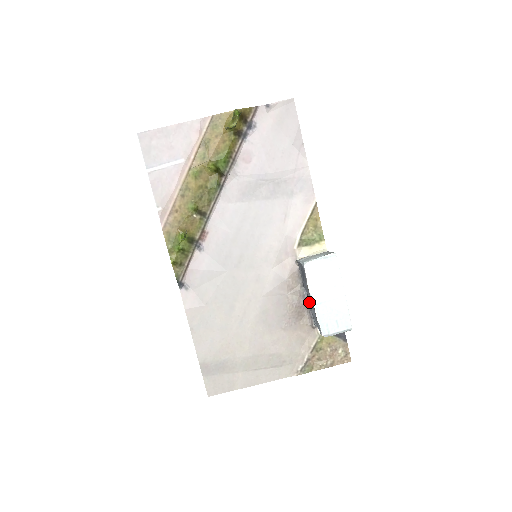
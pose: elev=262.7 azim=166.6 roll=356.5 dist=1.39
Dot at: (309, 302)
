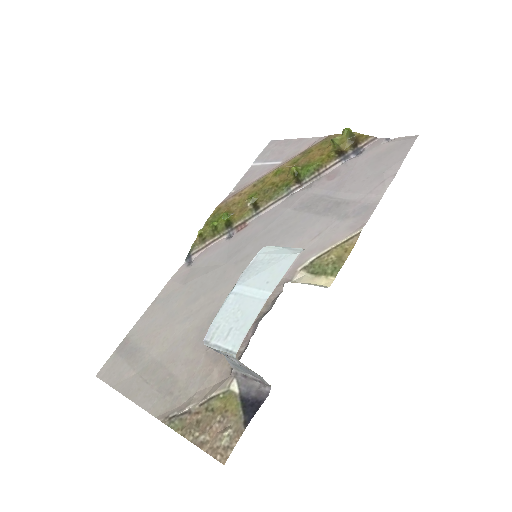
Dot at: occluded
